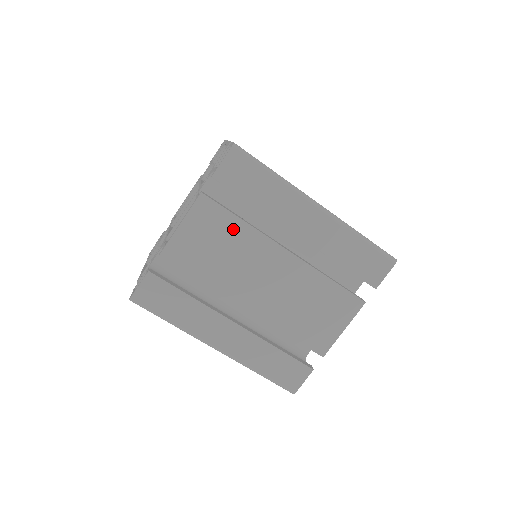
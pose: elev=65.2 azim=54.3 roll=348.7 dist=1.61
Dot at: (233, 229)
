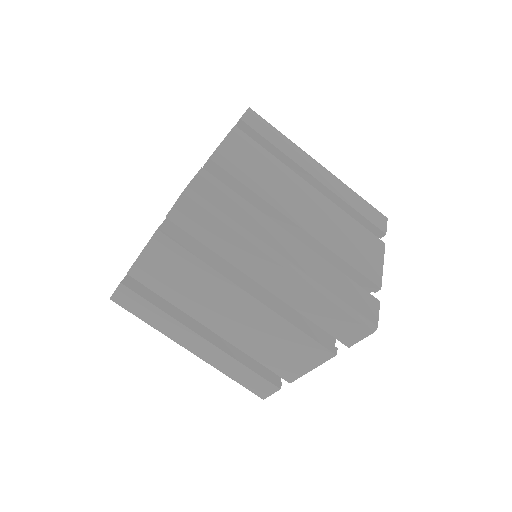
Dot at: (267, 158)
